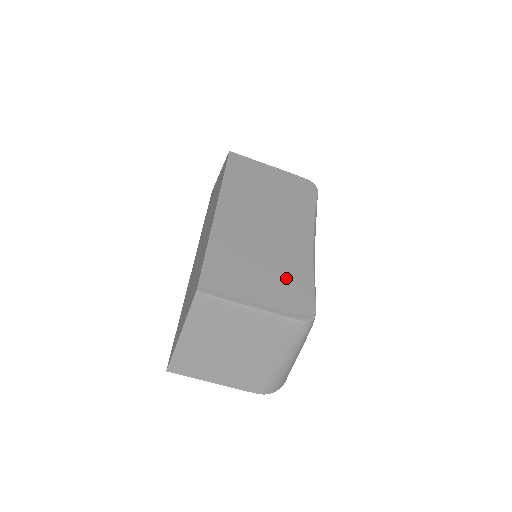
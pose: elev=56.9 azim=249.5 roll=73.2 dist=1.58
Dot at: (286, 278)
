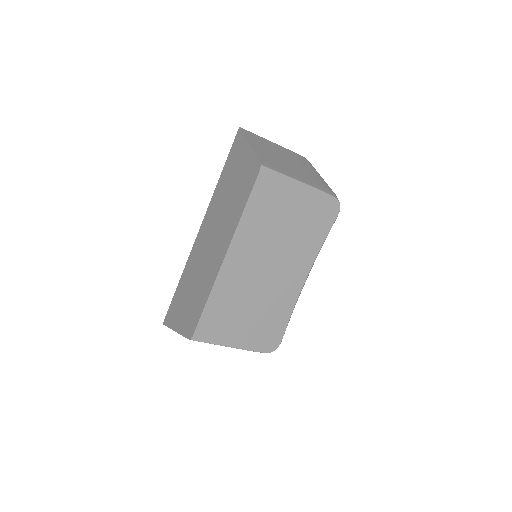
Dot at: (267, 320)
